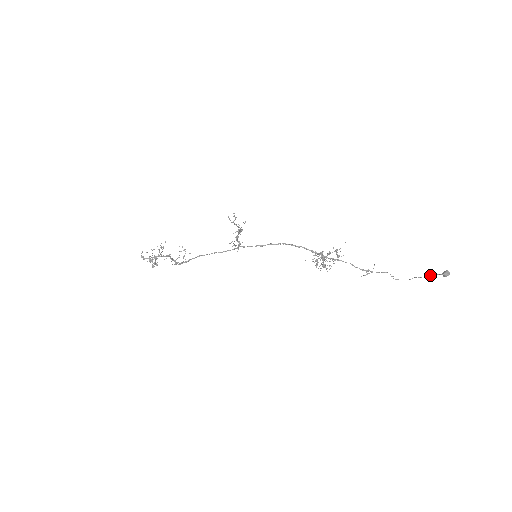
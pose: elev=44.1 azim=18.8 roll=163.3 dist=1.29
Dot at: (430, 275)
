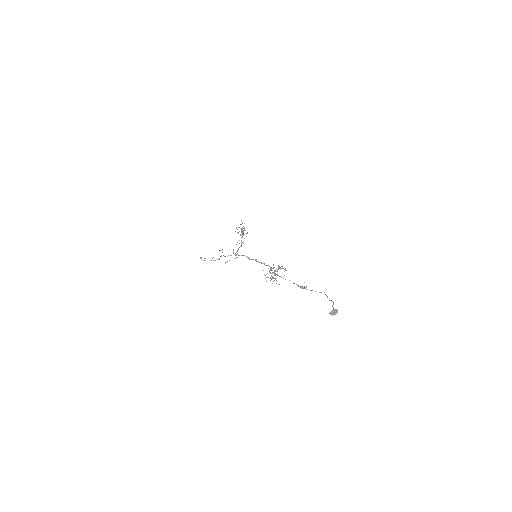
Dot at: (332, 305)
